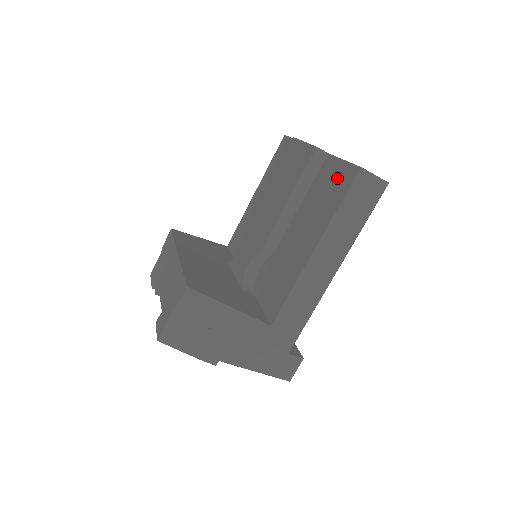
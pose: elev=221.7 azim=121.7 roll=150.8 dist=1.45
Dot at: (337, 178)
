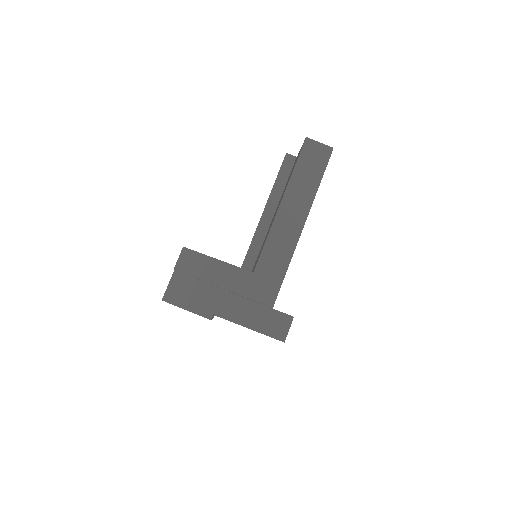
Dot at: occluded
